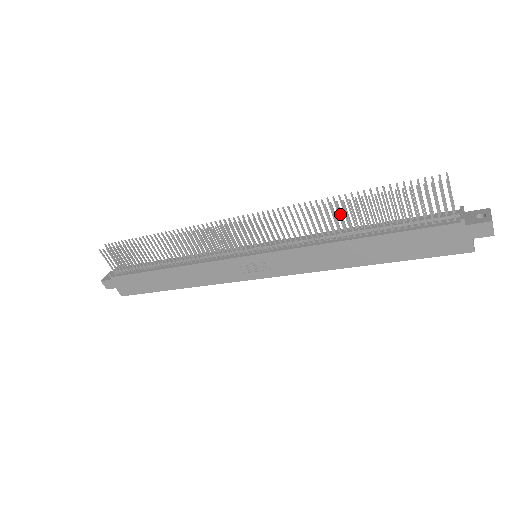
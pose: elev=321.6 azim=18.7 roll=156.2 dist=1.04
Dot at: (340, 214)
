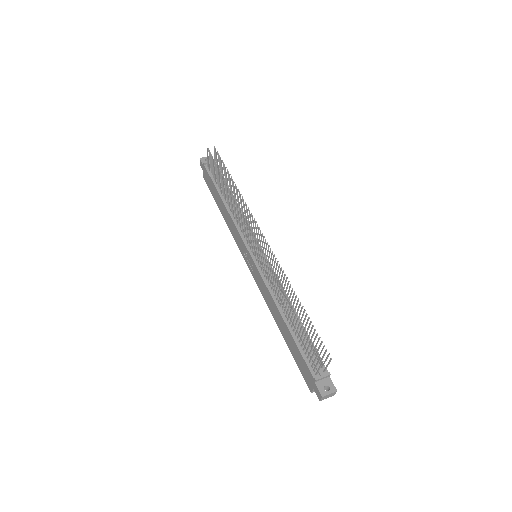
Dot at: (287, 303)
